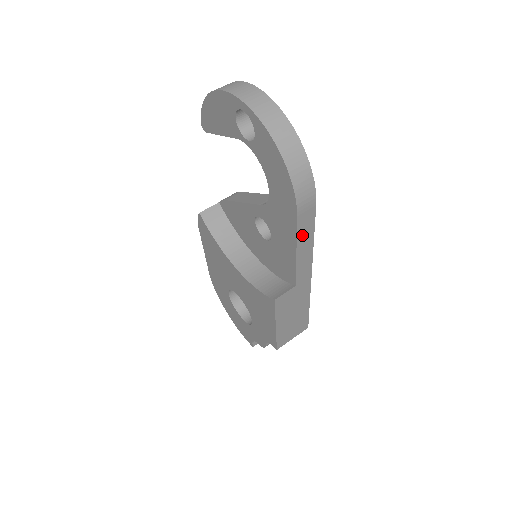
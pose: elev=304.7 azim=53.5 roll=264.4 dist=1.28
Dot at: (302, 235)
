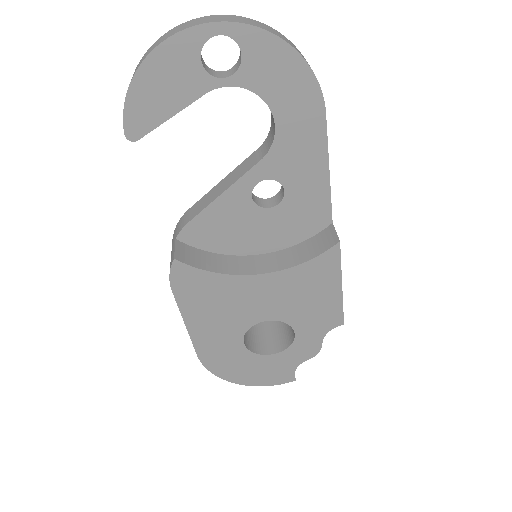
Dot at: (326, 145)
